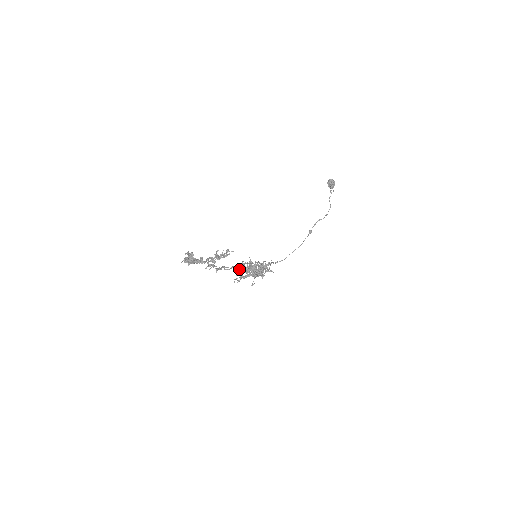
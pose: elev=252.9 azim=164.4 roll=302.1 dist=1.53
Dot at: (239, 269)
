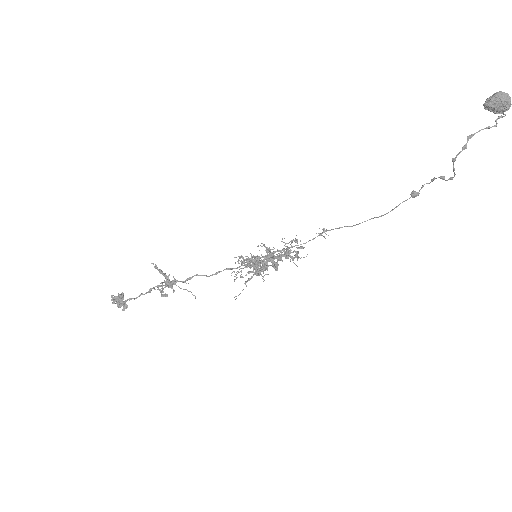
Dot at: occluded
